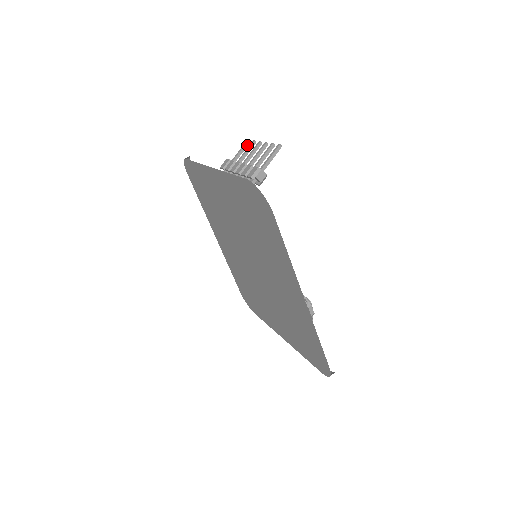
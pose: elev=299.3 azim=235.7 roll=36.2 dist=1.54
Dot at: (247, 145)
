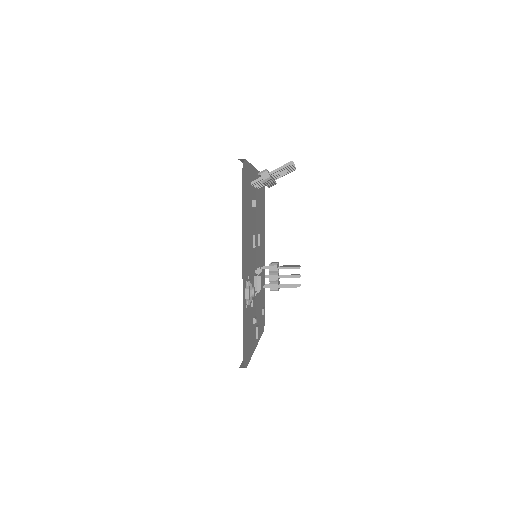
Dot at: (292, 171)
